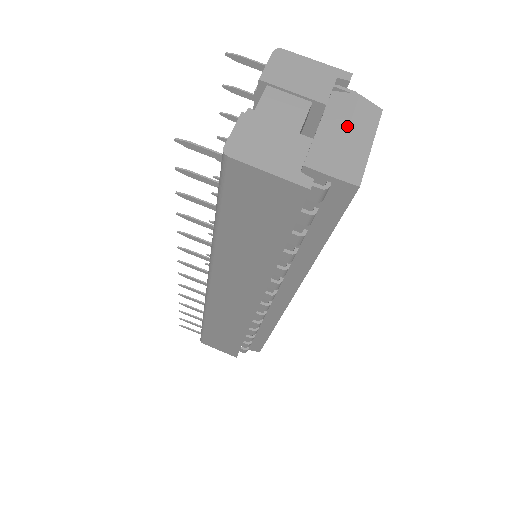
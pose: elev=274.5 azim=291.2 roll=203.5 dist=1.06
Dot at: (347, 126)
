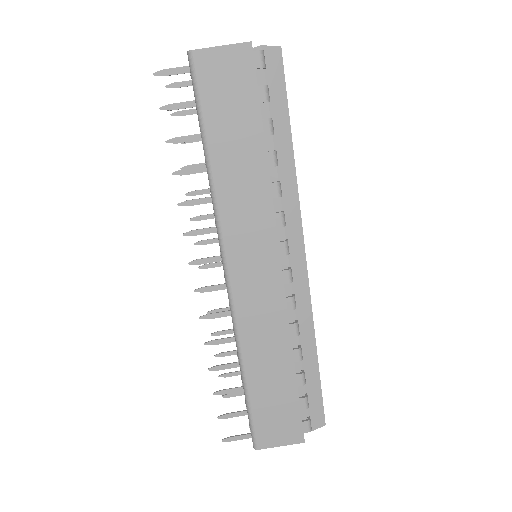
Dot at: occluded
